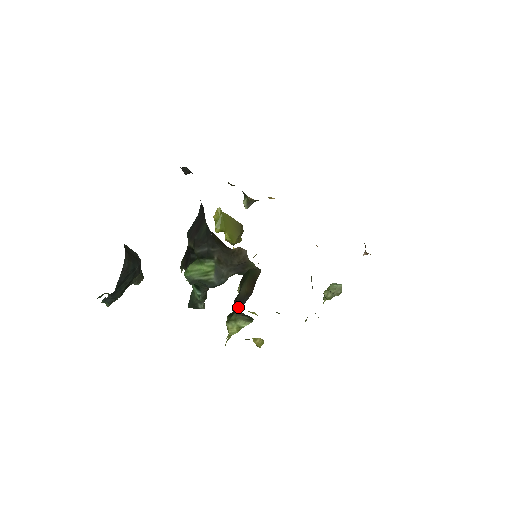
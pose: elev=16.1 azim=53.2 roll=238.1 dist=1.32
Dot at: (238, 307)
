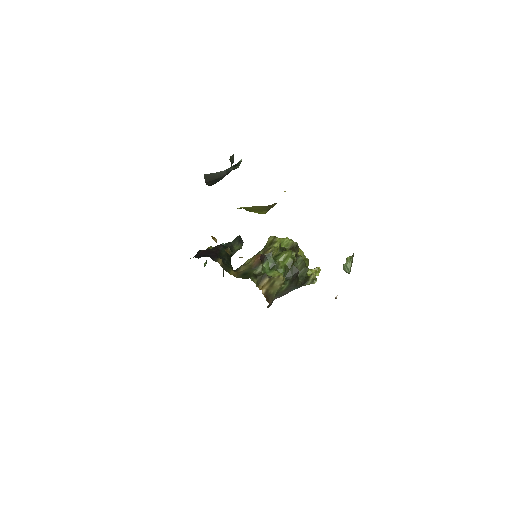
Dot at: occluded
